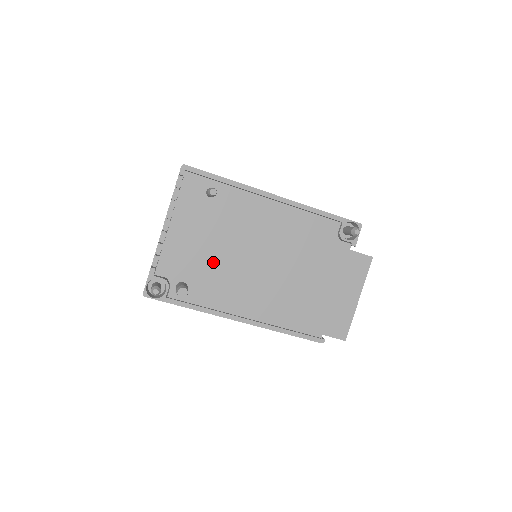
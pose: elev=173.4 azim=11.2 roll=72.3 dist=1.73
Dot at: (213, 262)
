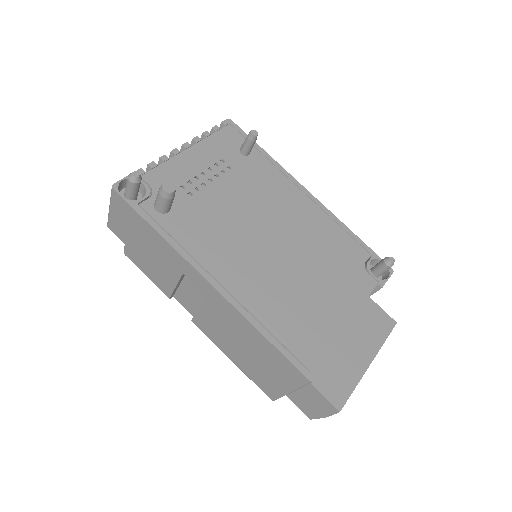
Dot at: (214, 205)
